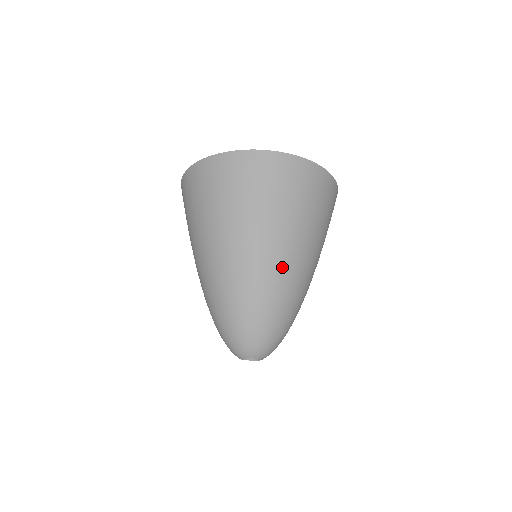
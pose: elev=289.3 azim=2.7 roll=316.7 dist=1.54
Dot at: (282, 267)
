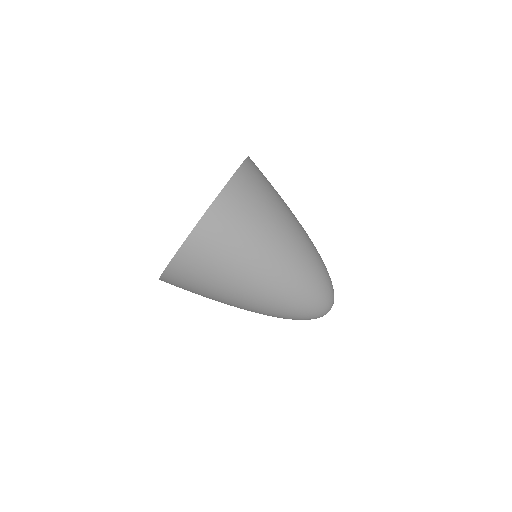
Dot at: (296, 255)
